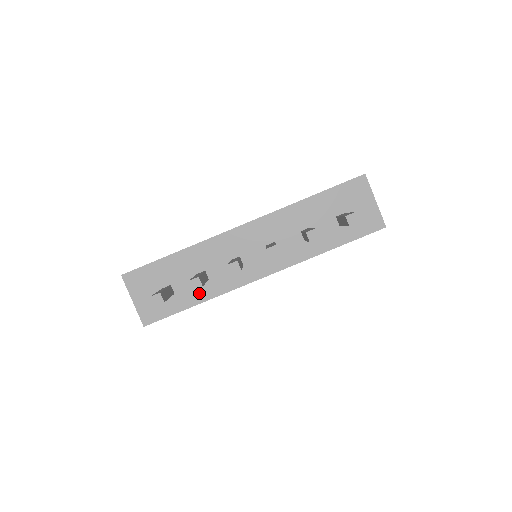
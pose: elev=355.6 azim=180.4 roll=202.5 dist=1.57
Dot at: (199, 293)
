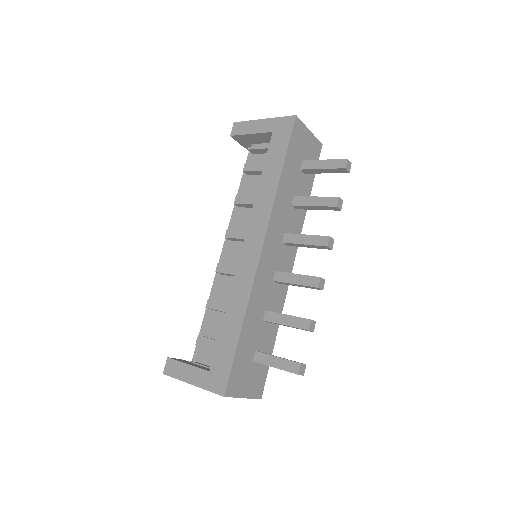
Dot at: (272, 329)
